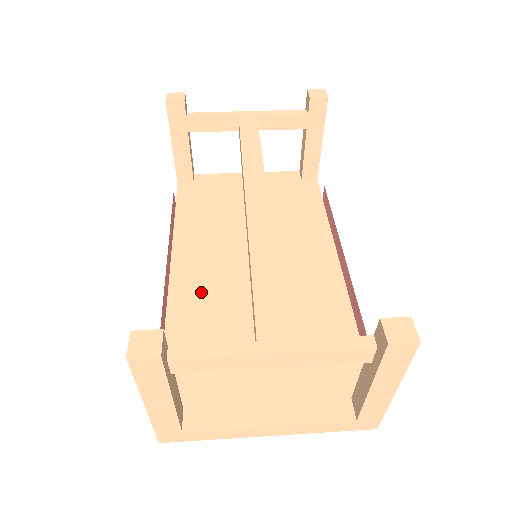
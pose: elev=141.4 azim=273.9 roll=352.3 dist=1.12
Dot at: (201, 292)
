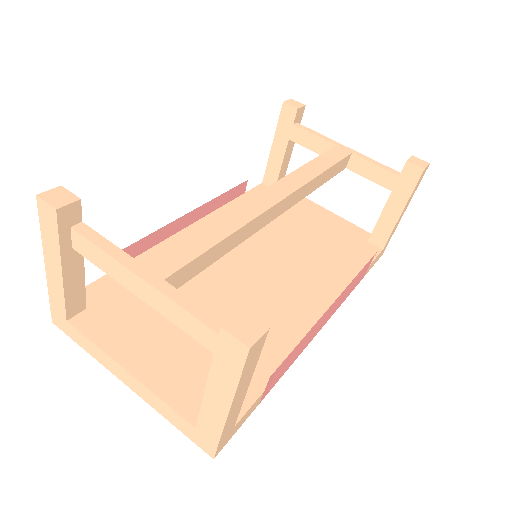
Dot at: occluded
